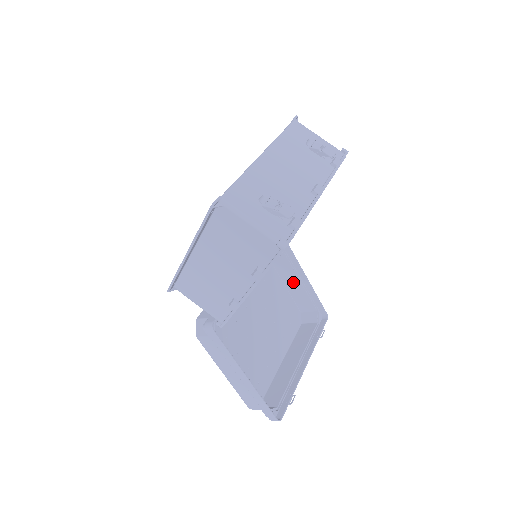
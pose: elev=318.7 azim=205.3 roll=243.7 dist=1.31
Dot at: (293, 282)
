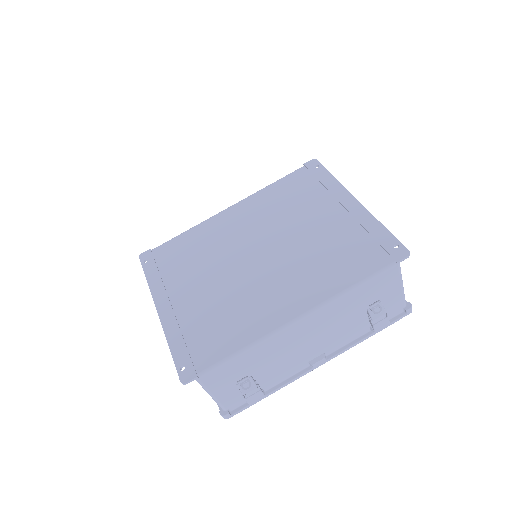
Dot at: occluded
